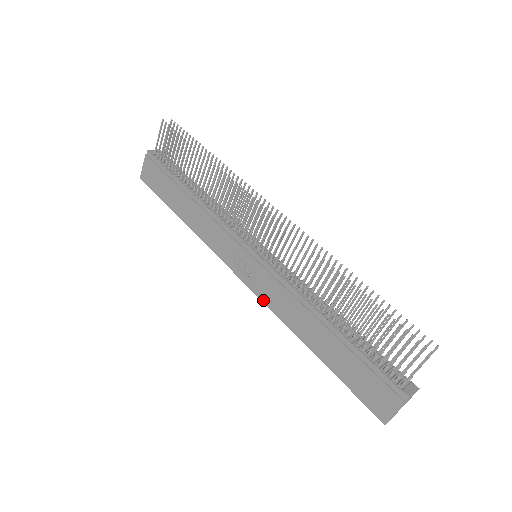
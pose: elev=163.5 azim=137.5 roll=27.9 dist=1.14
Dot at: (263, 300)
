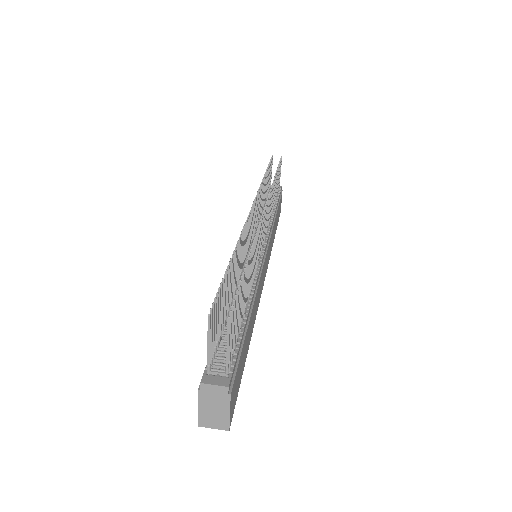
Dot at: occluded
